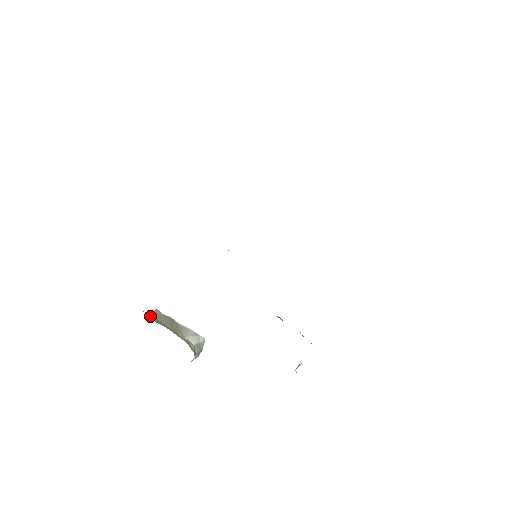
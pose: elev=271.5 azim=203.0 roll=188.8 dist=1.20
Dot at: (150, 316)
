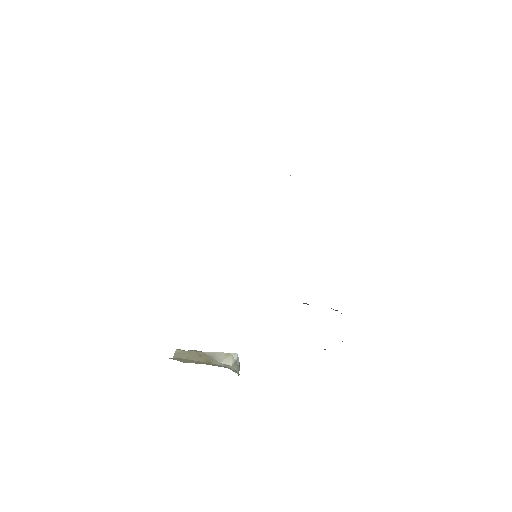
Dot at: (178, 360)
